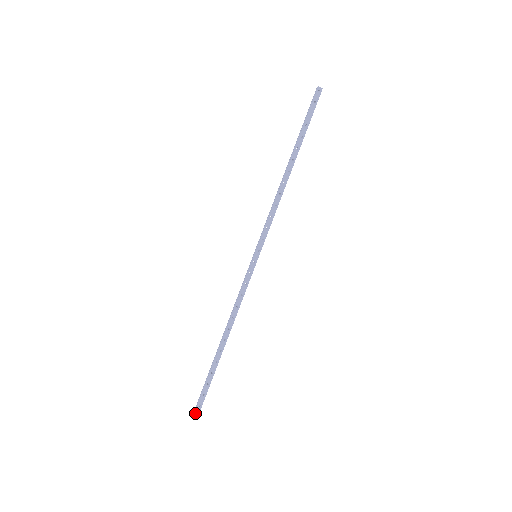
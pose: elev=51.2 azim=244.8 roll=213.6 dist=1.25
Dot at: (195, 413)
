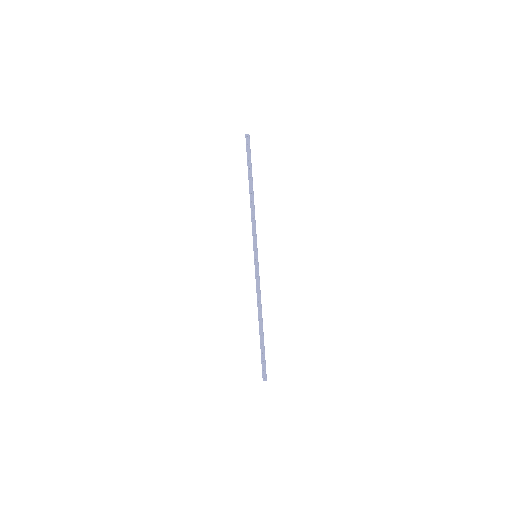
Dot at: (263, 376)
